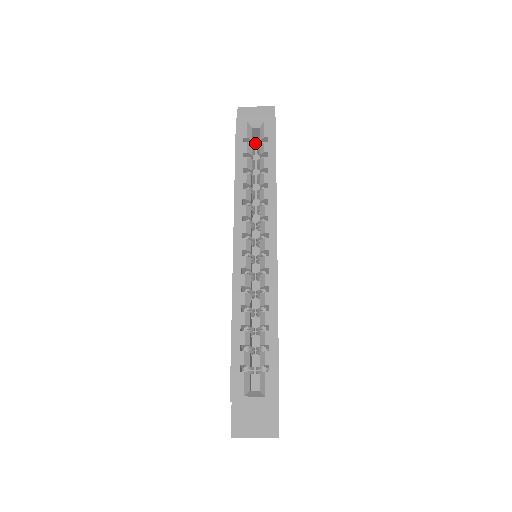
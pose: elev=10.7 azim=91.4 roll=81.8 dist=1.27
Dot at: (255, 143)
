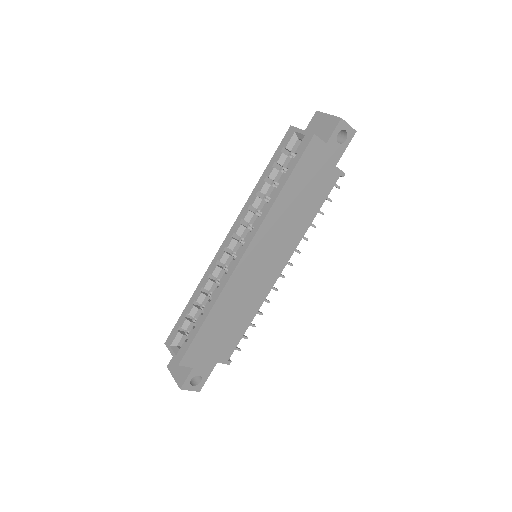
Dot at: occluded
